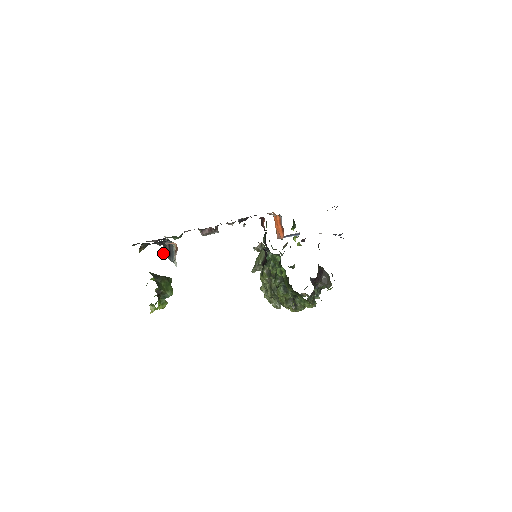
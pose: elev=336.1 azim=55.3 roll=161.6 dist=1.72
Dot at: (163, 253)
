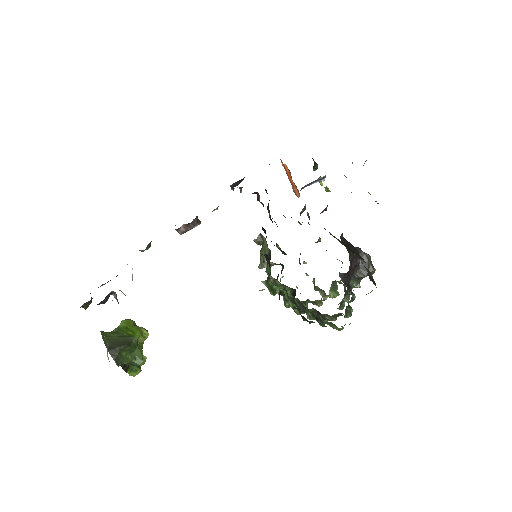
Dot at: occluded
